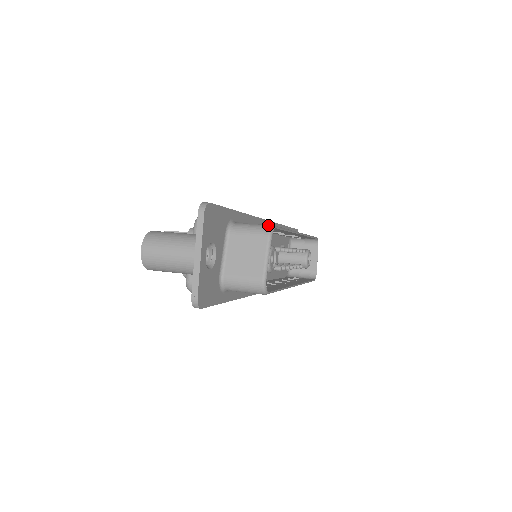
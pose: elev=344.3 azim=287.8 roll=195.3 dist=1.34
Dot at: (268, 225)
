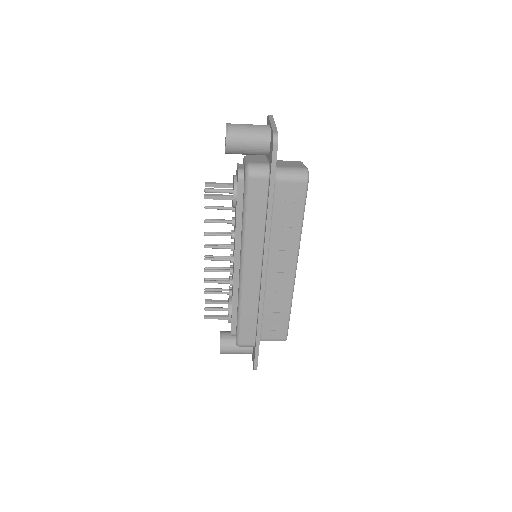
Dot at: occluded
